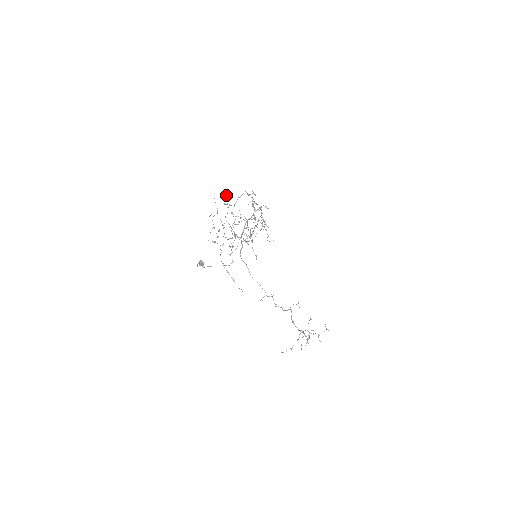
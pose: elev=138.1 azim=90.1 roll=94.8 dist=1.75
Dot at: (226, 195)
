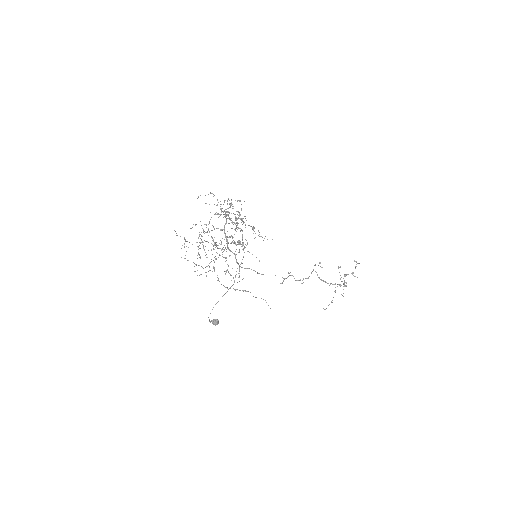
Dot at: (190, 228)
